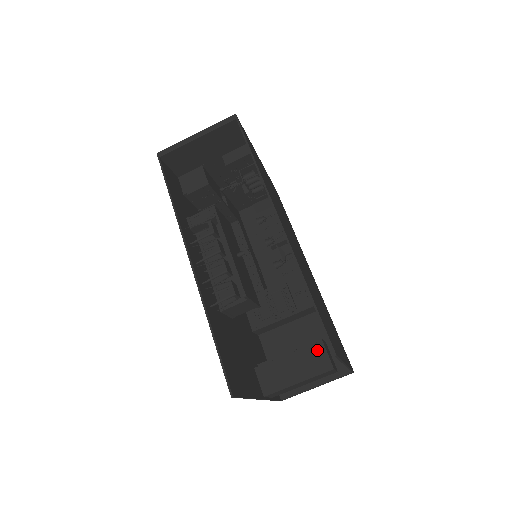
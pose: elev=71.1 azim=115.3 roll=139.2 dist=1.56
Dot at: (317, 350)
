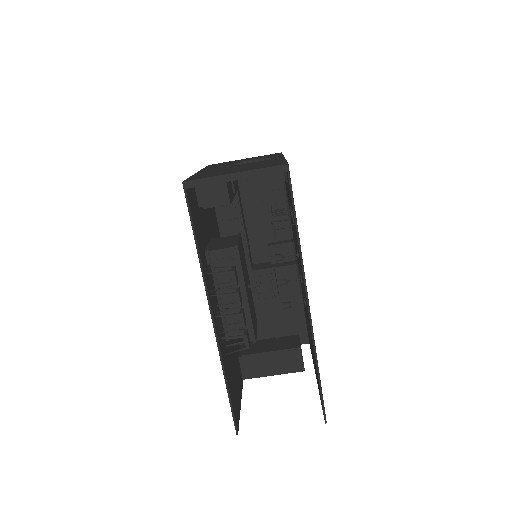
Dot at: (295, 355)
